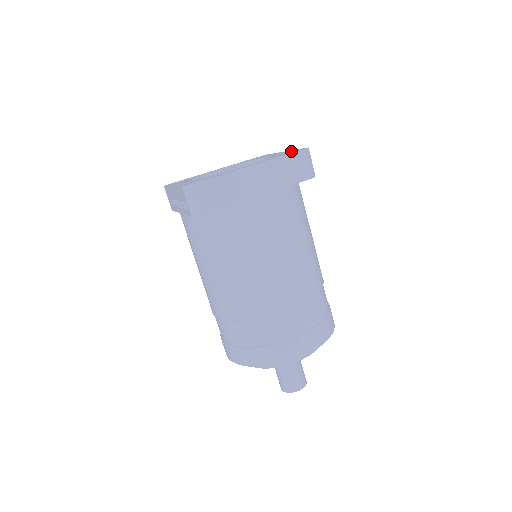
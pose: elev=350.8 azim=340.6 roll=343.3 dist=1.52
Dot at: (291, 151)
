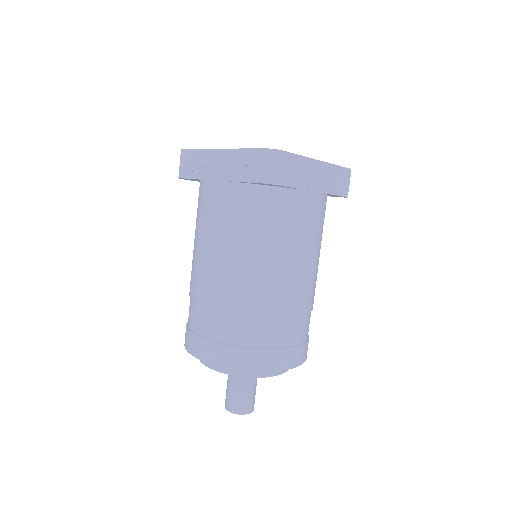
Dot at: occluded
